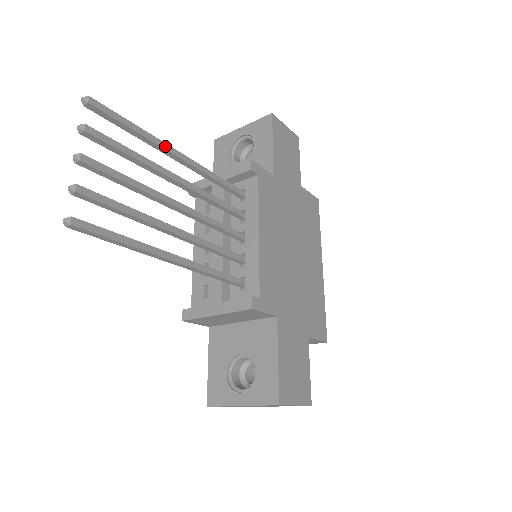
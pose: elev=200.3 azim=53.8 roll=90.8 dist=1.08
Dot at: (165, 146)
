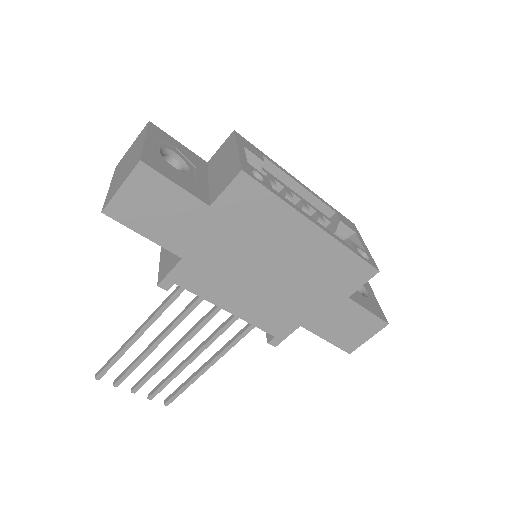
Dot at: (131, 343)
